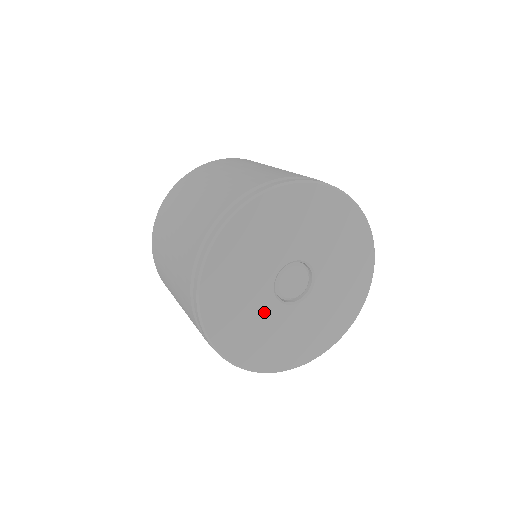
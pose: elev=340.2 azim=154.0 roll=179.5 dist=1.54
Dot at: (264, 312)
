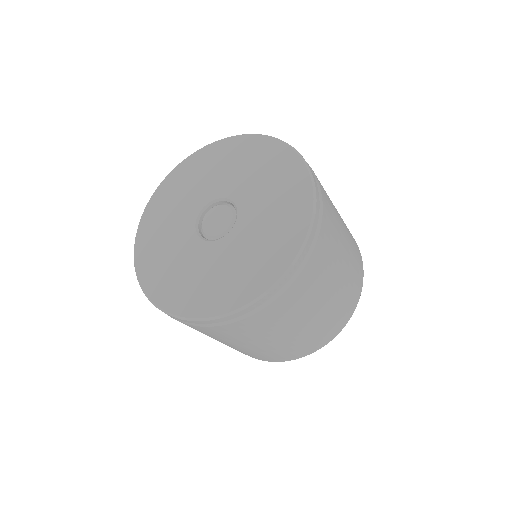
Dot at: (180, 229)
